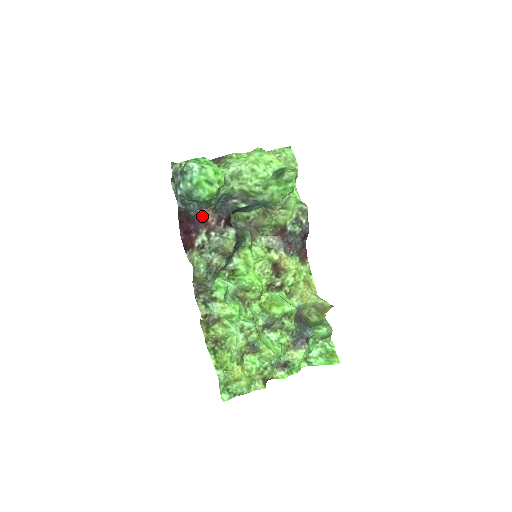
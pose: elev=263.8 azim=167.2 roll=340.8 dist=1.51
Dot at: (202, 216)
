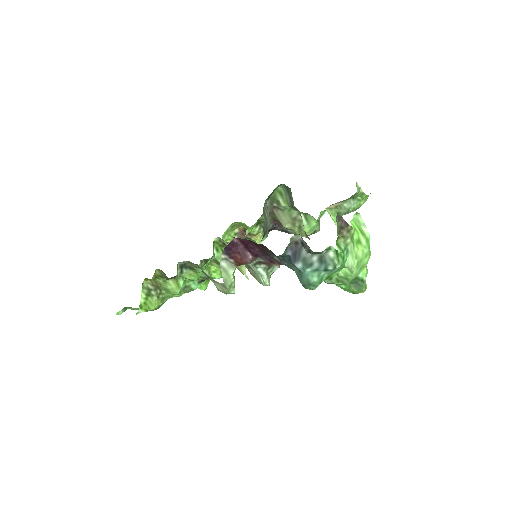
Dot at: (279, 264)
